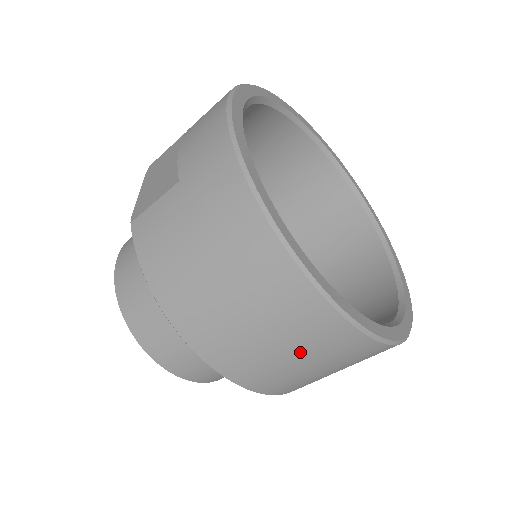
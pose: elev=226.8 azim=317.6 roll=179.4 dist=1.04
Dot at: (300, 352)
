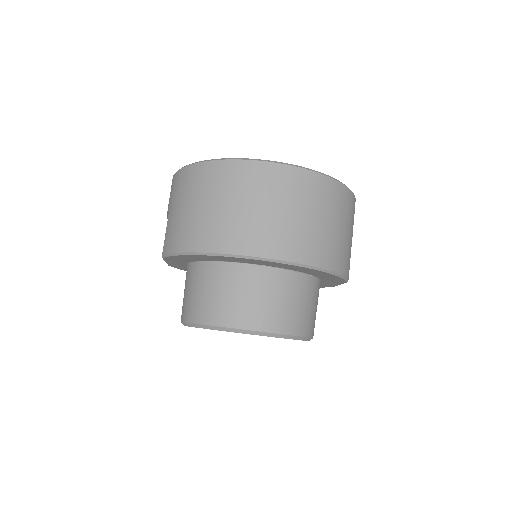
Dot at: (271, 202)
